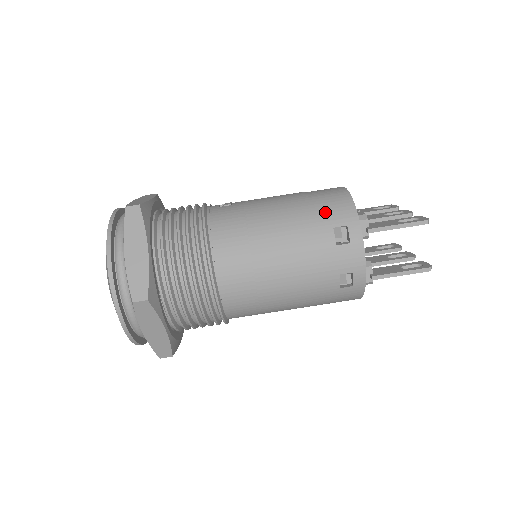
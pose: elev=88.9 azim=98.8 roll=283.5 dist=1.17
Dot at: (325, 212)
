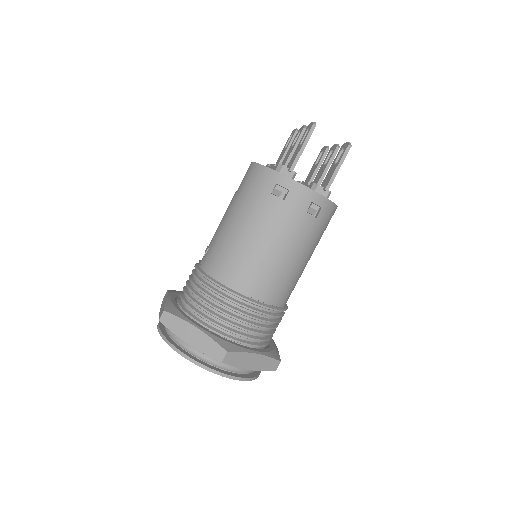
Dot at: (257, 191)
